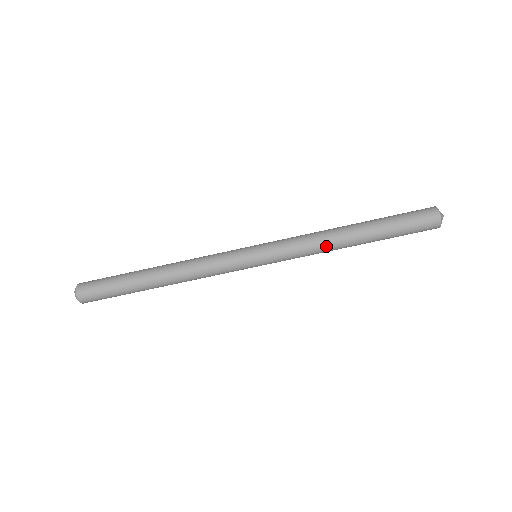
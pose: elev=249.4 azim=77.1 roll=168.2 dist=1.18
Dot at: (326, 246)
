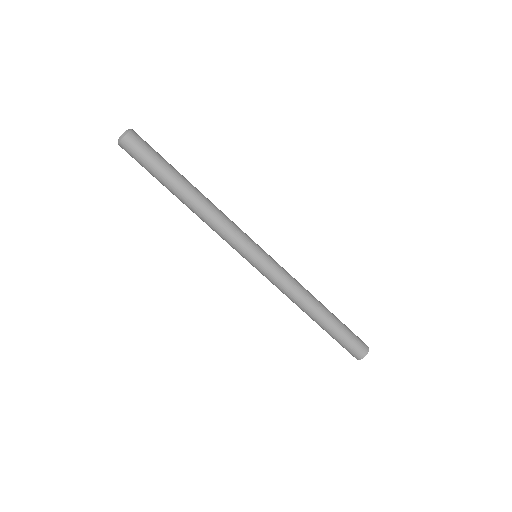
Dot at: (304, 295)
